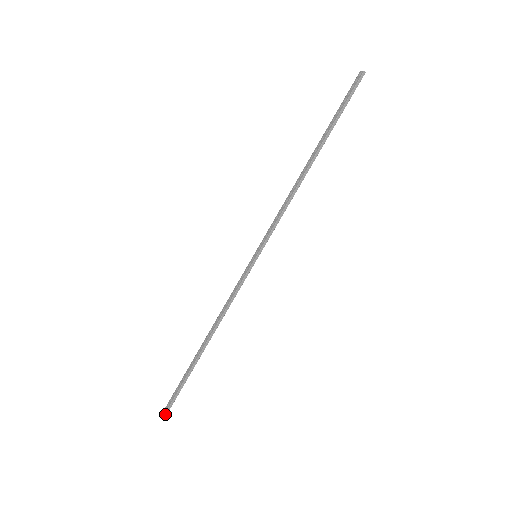
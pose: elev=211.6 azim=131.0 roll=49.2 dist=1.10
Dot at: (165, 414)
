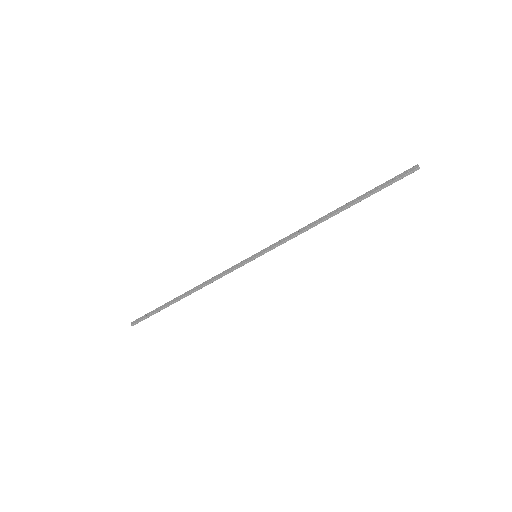
Dot at: (135, 323)
